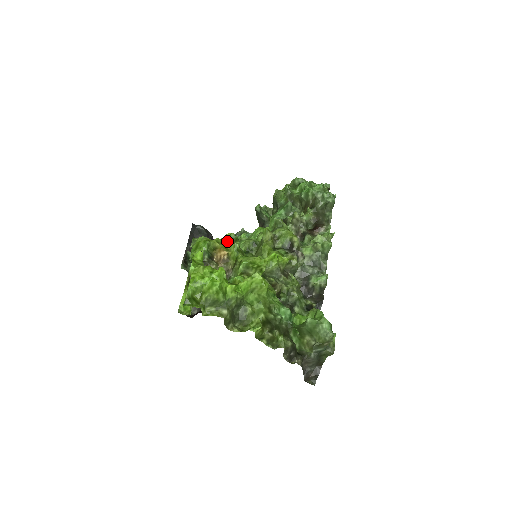
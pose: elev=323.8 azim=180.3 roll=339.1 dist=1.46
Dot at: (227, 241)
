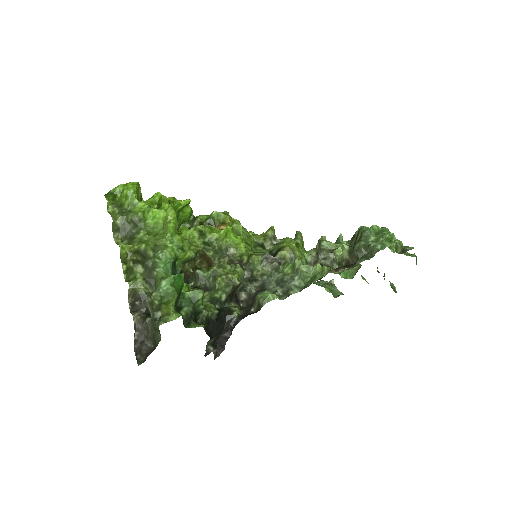
Dot at: (242, 226)
